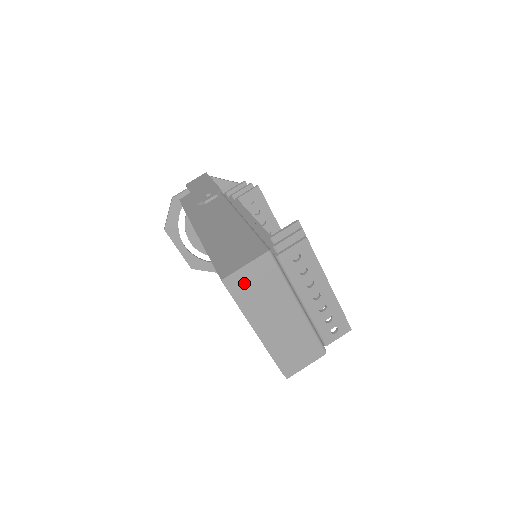
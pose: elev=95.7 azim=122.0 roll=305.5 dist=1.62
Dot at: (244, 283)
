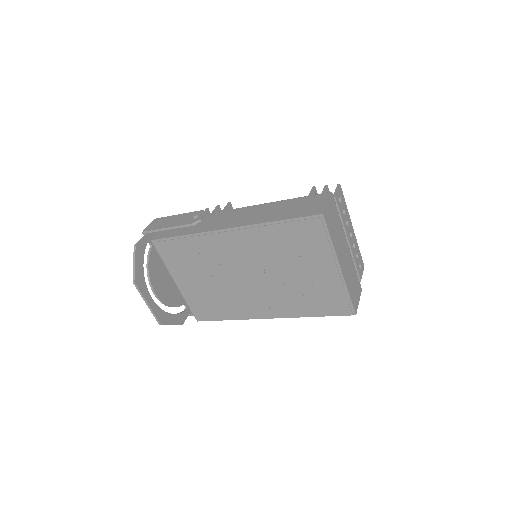
Dot at: (330, 218)
